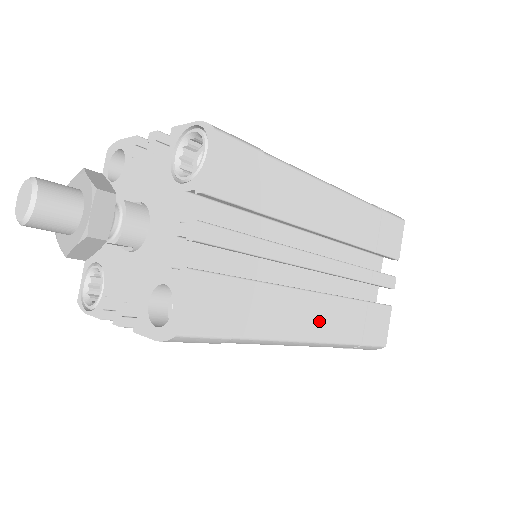
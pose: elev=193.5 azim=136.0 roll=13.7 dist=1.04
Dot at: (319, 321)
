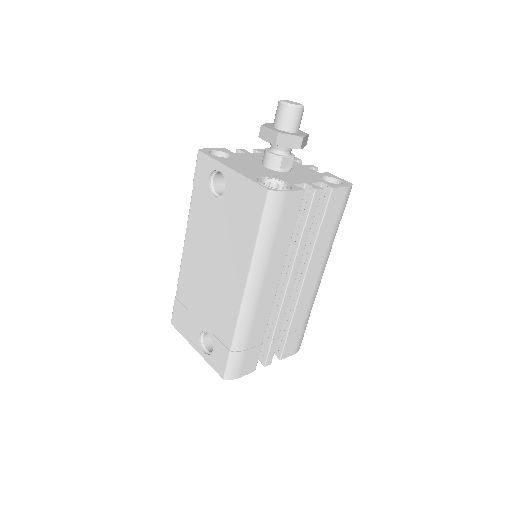
Dot at: occluded
